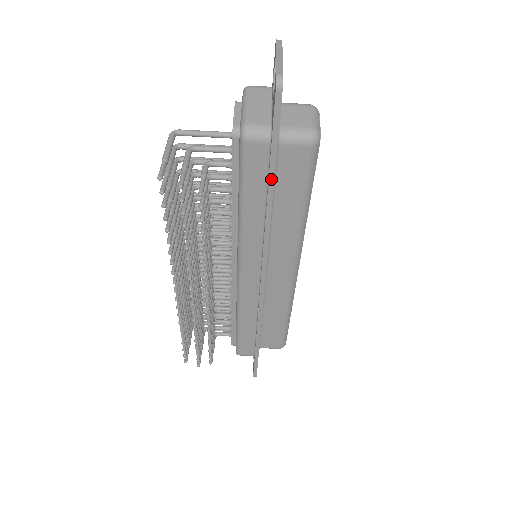
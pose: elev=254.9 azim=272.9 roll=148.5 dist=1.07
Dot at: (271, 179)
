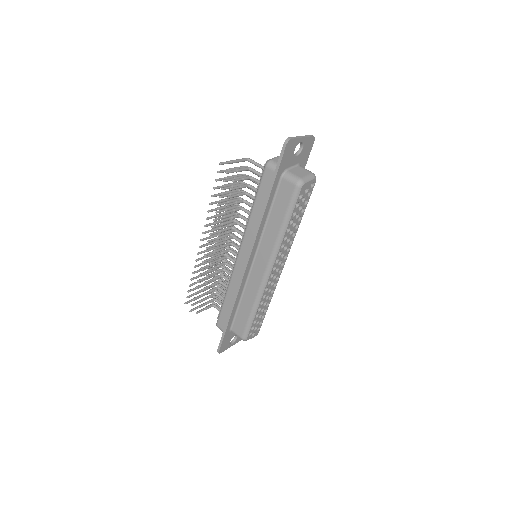
Dot at: (269, 193)
